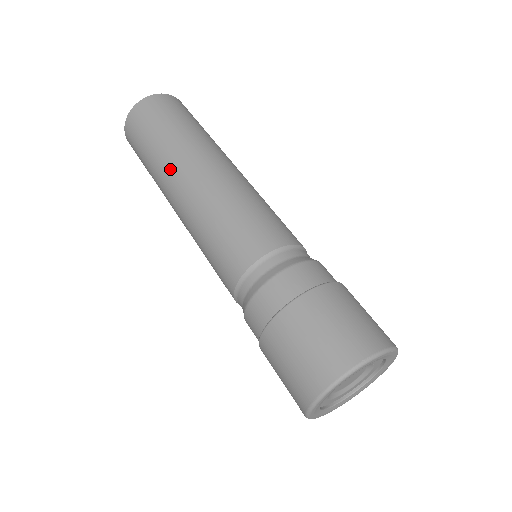
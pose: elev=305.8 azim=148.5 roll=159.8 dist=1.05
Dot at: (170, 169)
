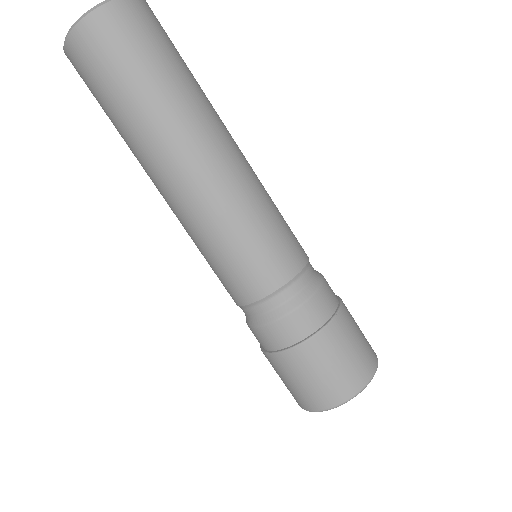
Dot at: (143, 168)
